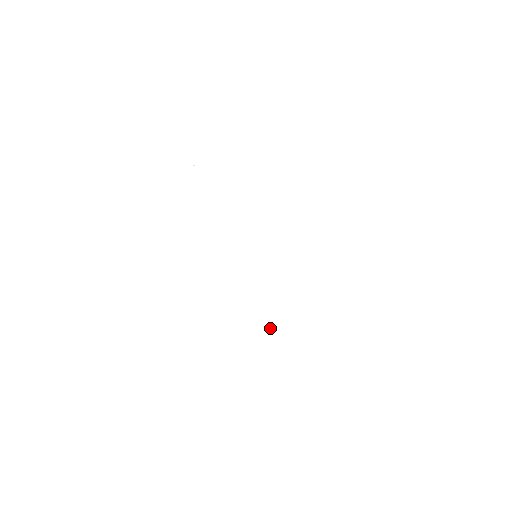
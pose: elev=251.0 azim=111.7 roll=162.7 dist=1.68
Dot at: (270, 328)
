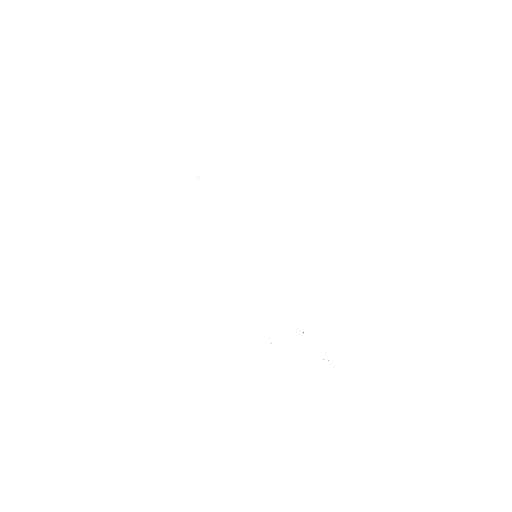
Dot at: occluded
